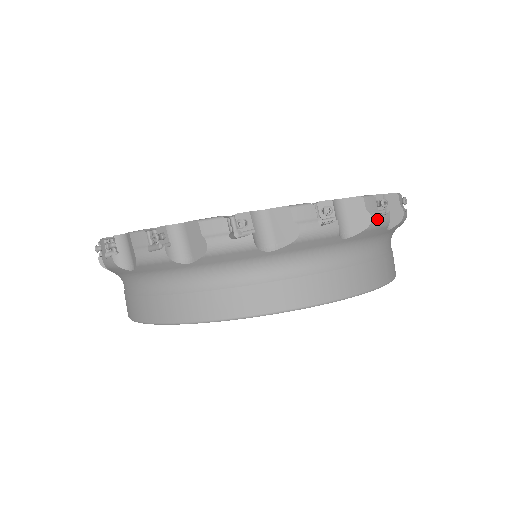
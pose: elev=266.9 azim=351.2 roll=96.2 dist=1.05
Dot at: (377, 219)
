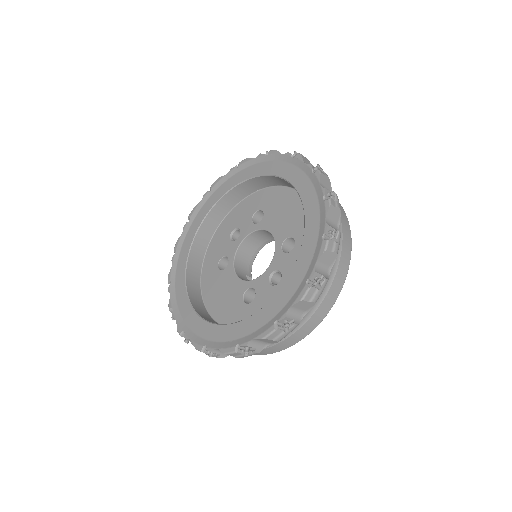
Dot at: (338, 247)
